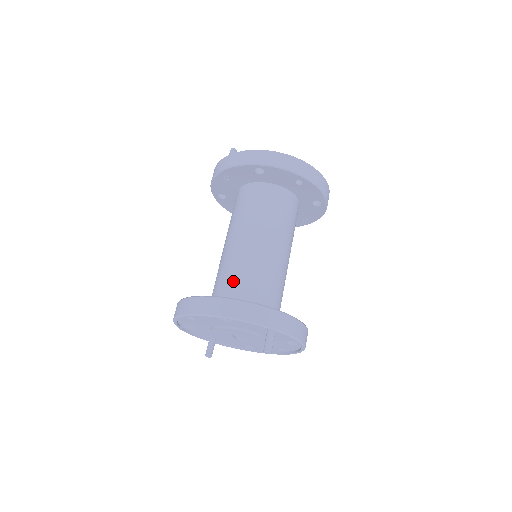
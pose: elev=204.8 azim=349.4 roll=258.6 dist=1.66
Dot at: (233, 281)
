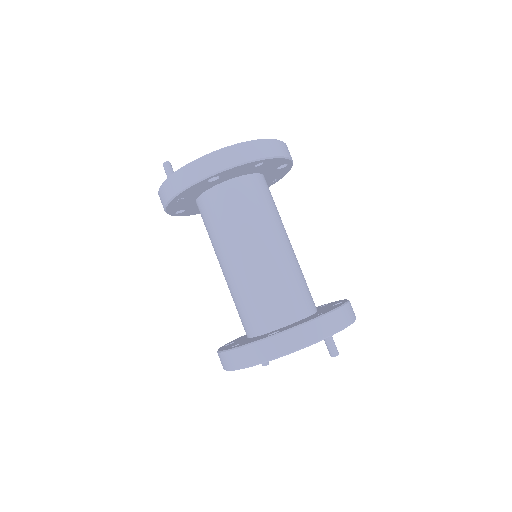
Dot at: (258, 304)
